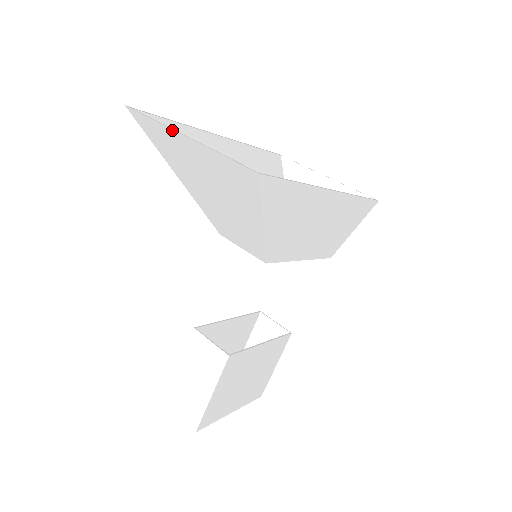
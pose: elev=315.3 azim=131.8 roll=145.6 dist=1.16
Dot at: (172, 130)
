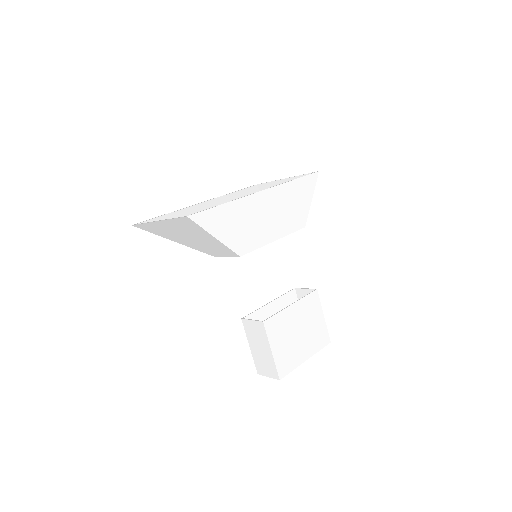
Dot at: (151, 222)
